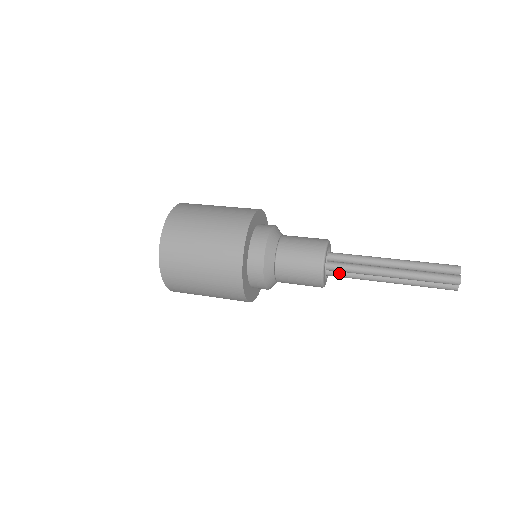
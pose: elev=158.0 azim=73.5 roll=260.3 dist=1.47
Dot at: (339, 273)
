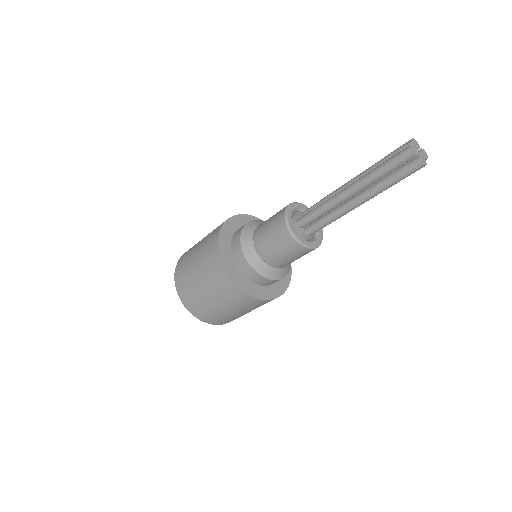
Dot at: (314, 225)
